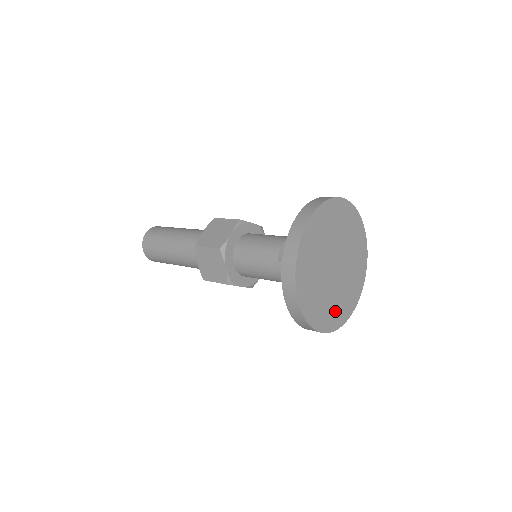
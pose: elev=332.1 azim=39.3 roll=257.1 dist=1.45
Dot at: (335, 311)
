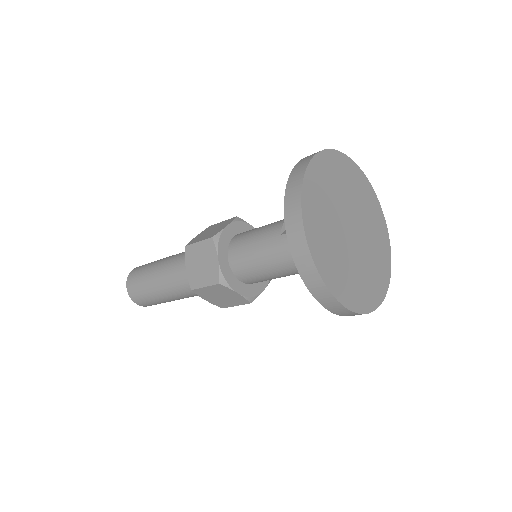
Dot at: (356, 287)
